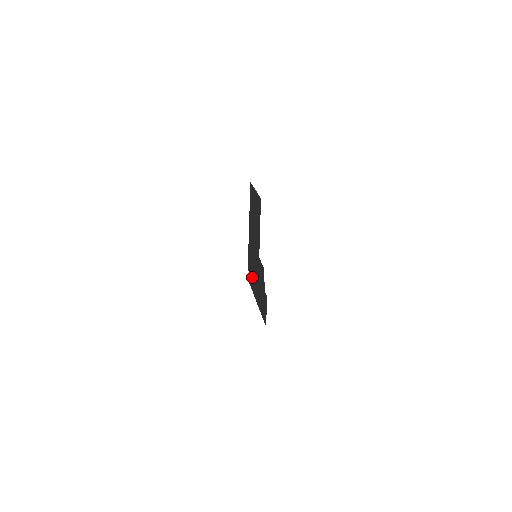
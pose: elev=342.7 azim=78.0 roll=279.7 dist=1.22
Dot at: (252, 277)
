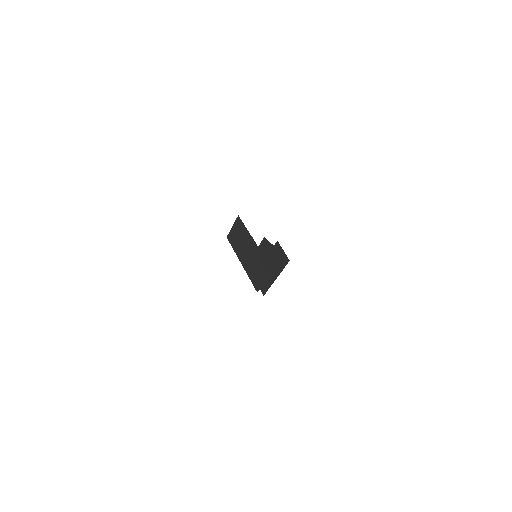
Dot at: (263, 280)
